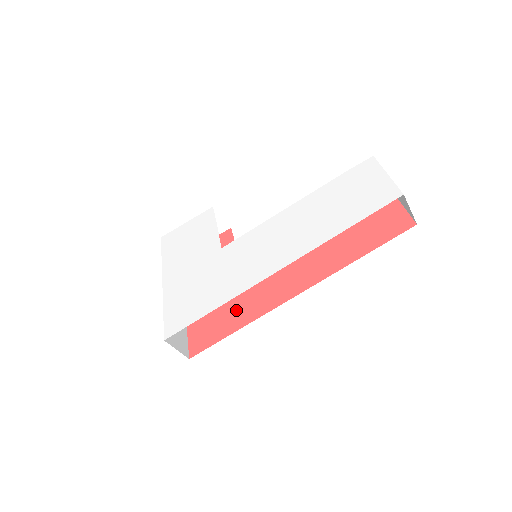
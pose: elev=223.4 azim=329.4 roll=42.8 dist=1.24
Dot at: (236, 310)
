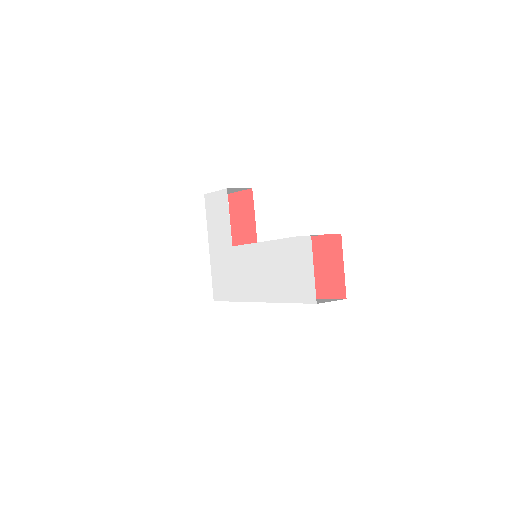
Dot at: occluded
